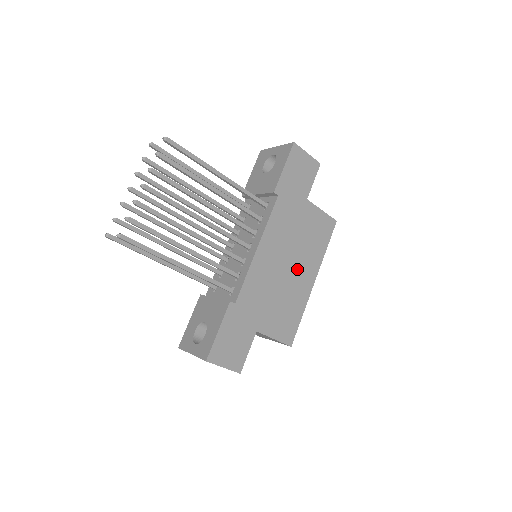
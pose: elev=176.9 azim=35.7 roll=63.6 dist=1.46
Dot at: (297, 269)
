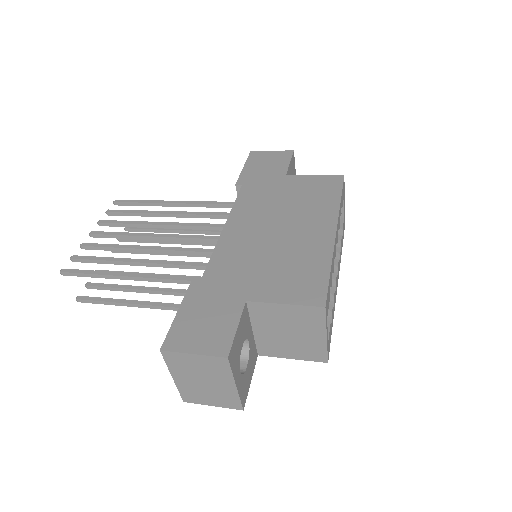
Dot at: (297, 228)
